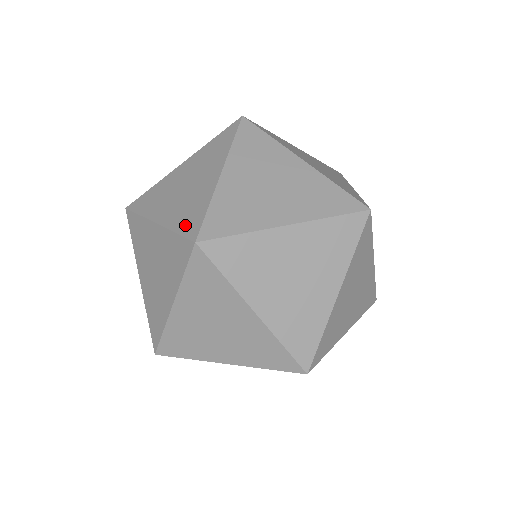
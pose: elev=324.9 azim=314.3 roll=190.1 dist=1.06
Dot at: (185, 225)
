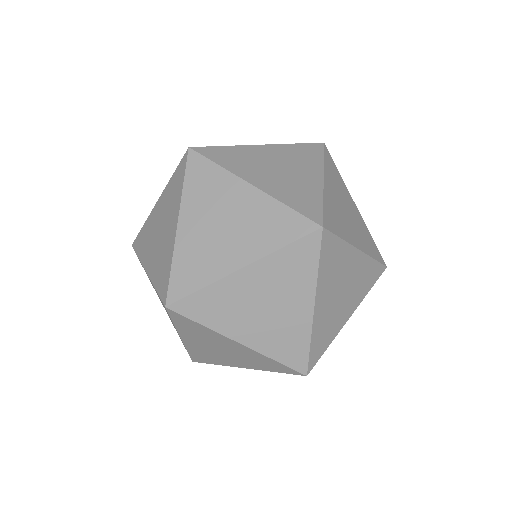
Dot at: (160, 283)
